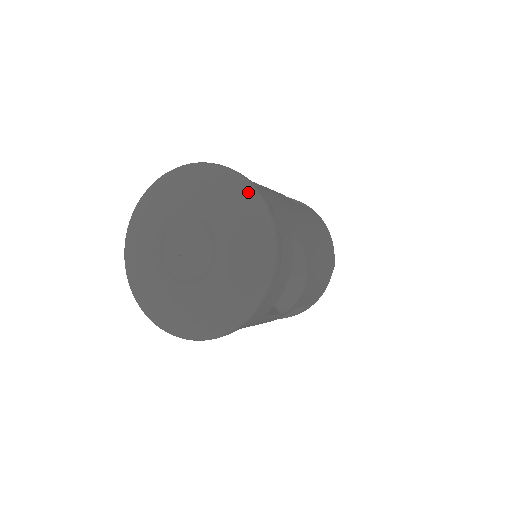
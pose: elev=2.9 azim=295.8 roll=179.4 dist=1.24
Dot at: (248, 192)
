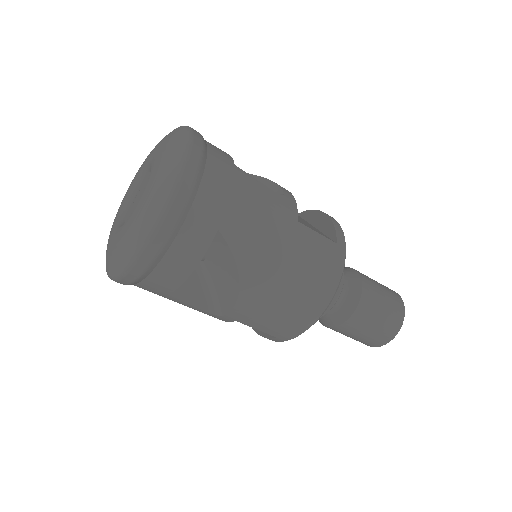
Dot at: (176, 166)
